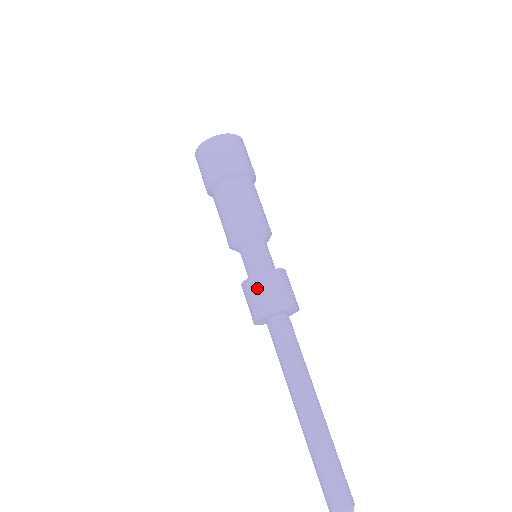
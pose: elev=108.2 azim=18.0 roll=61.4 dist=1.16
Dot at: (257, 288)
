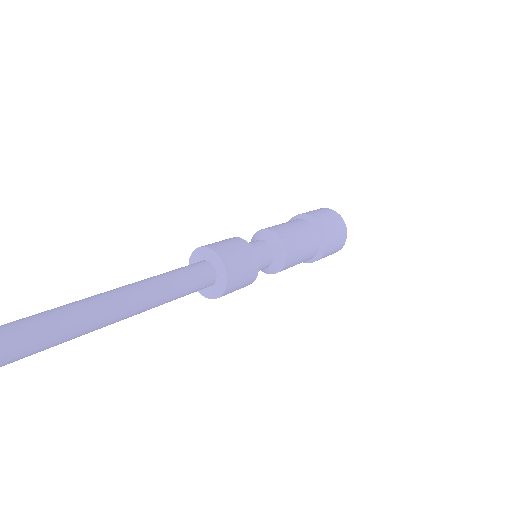
Dot at: occluded
